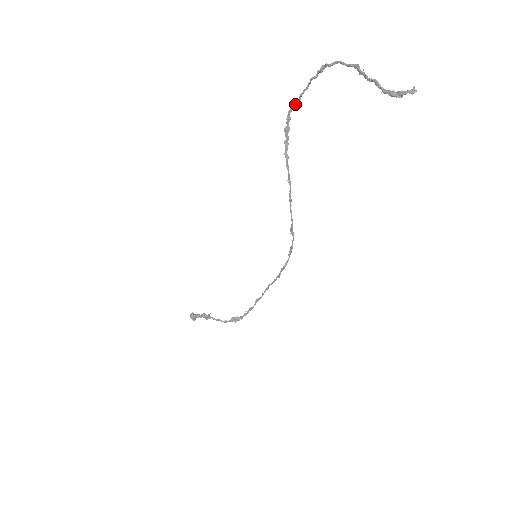
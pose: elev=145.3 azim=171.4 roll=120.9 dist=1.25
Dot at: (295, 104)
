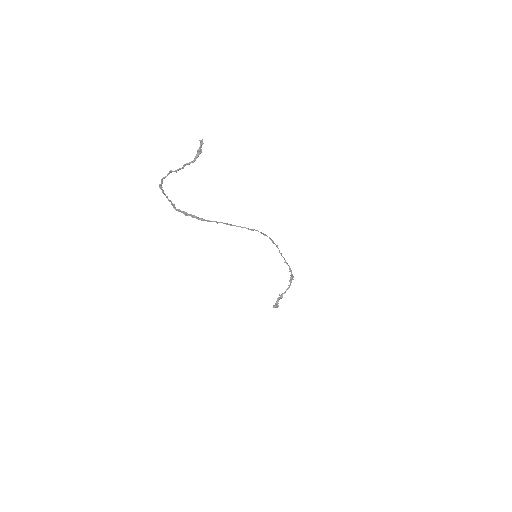
Dot at: (172, 205)
